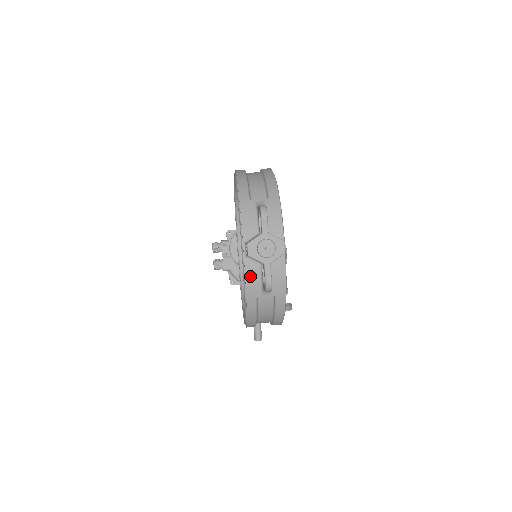
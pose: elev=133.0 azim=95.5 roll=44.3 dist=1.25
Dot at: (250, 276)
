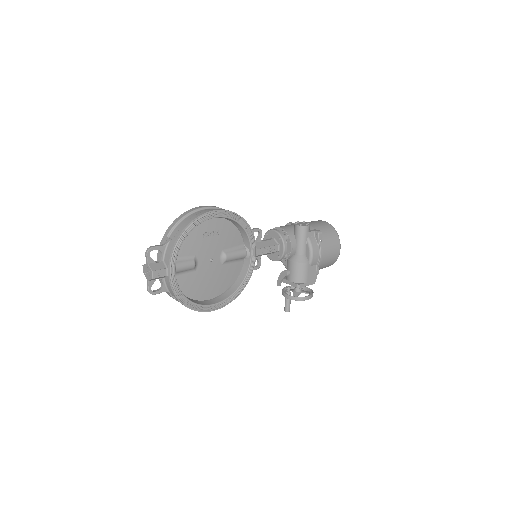
Dot at: occluded
